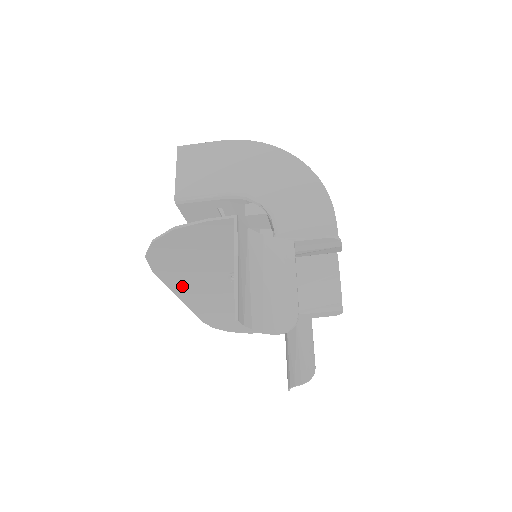
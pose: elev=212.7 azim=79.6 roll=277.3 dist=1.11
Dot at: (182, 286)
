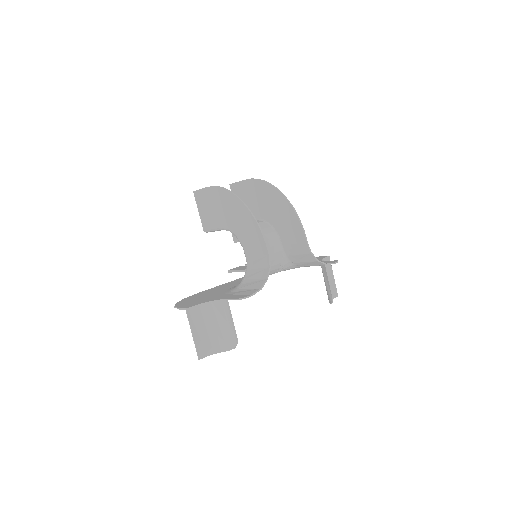
Dot at: occluded
